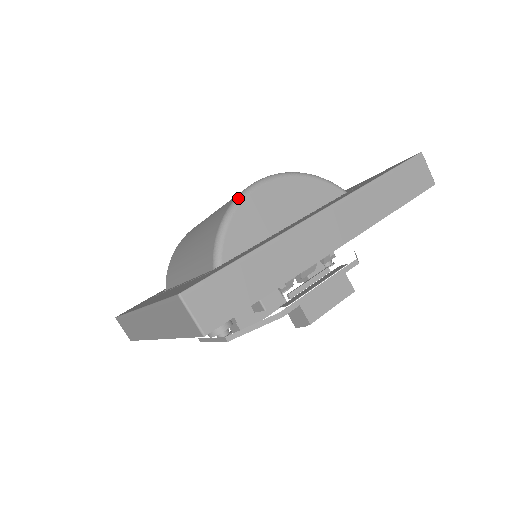
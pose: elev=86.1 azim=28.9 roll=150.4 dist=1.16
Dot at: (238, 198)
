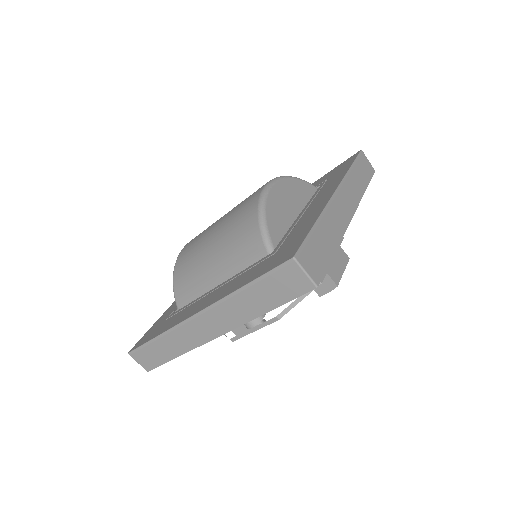
Dot at: (262, 197)
